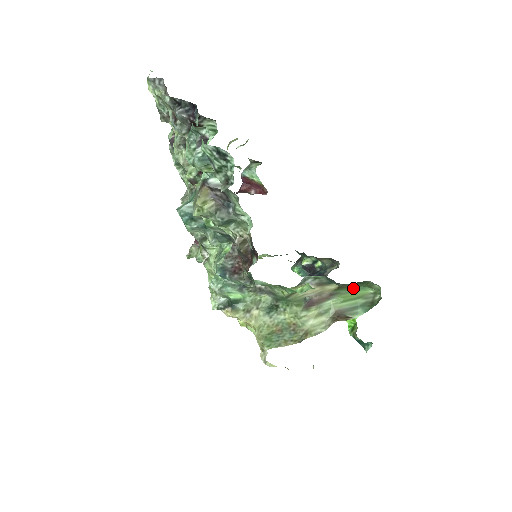
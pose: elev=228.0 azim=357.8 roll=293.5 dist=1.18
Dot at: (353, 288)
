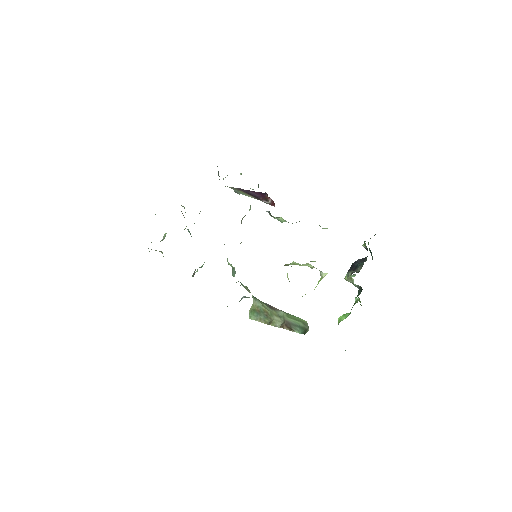
Dot at: occluded
